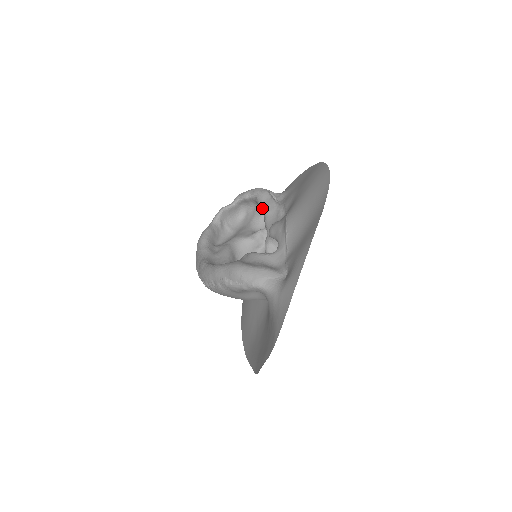
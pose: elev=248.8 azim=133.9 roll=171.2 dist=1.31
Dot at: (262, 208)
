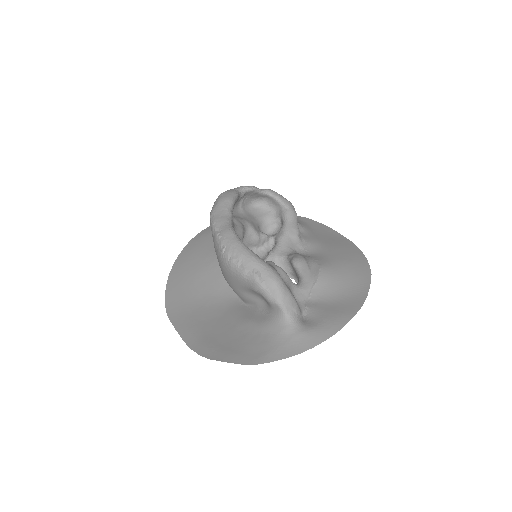
Dot at: (286, 224)
